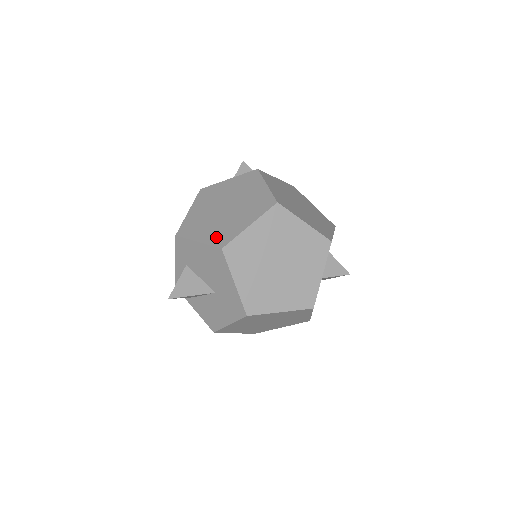
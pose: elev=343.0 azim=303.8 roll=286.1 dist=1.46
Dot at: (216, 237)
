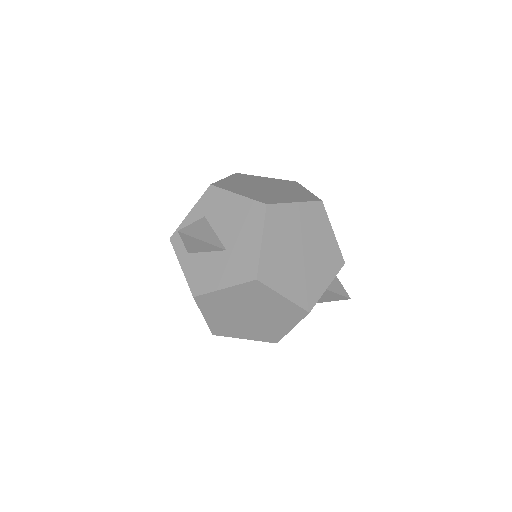
Dot at: (259, 197)
